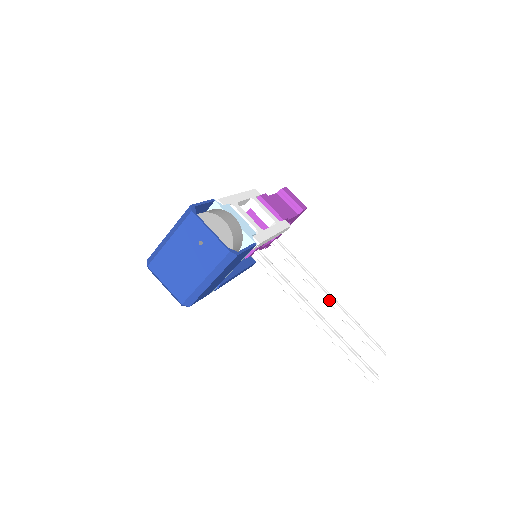
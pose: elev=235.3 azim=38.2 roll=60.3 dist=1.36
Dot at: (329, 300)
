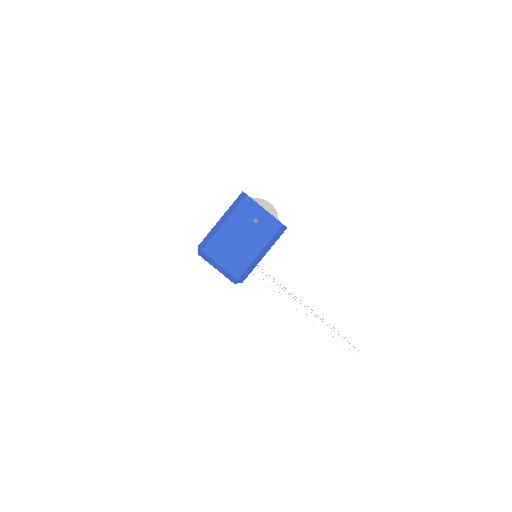
Dot at: occluded
